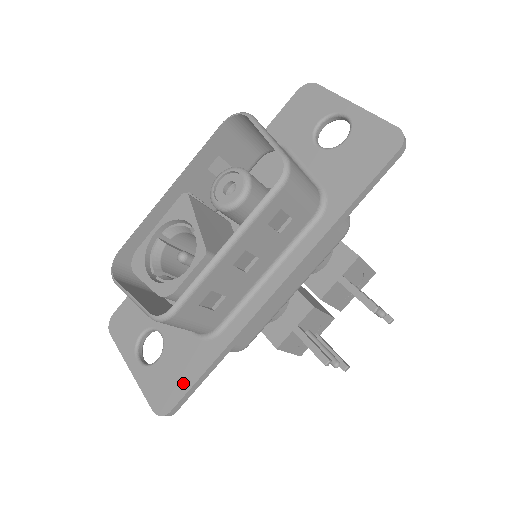
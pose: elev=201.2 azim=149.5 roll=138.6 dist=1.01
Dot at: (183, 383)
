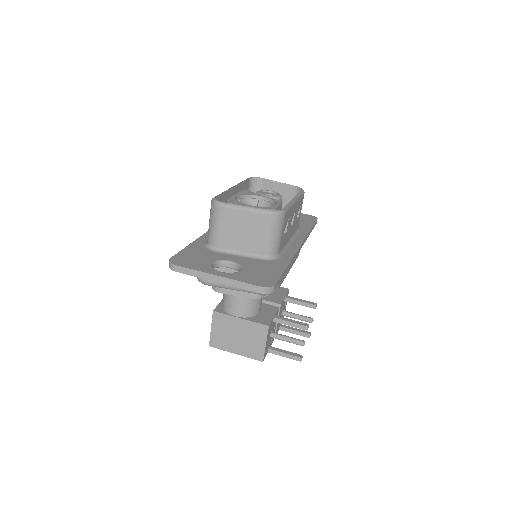
Dot at: (274, 274)
